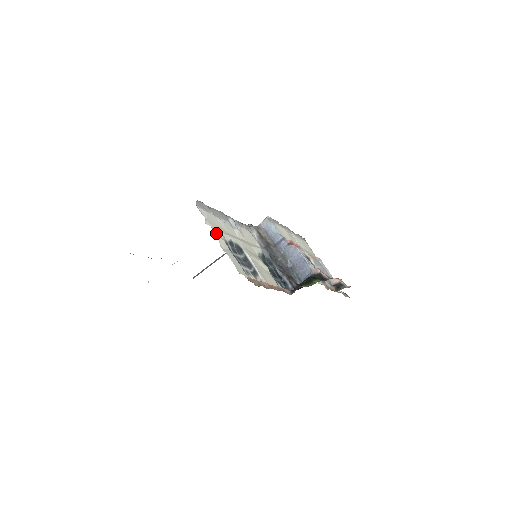
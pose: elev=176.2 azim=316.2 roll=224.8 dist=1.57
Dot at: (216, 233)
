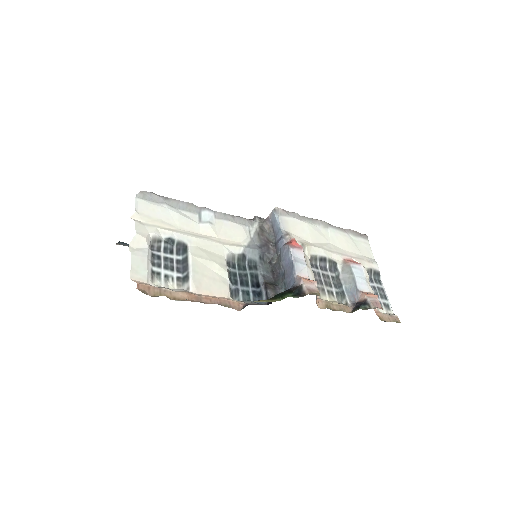
Dot at: (139, 229)
